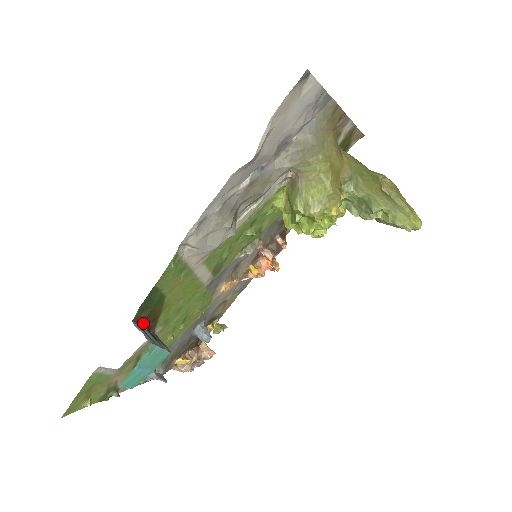
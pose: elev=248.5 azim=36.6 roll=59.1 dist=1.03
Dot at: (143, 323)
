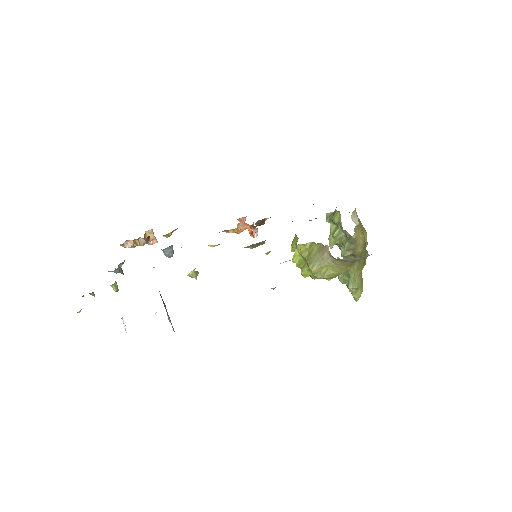
Dot at: occluded
